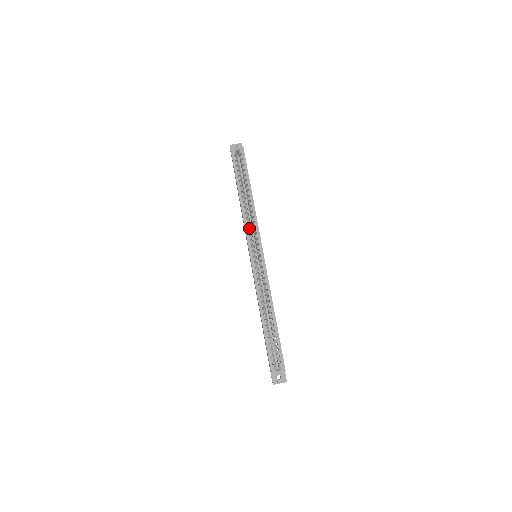
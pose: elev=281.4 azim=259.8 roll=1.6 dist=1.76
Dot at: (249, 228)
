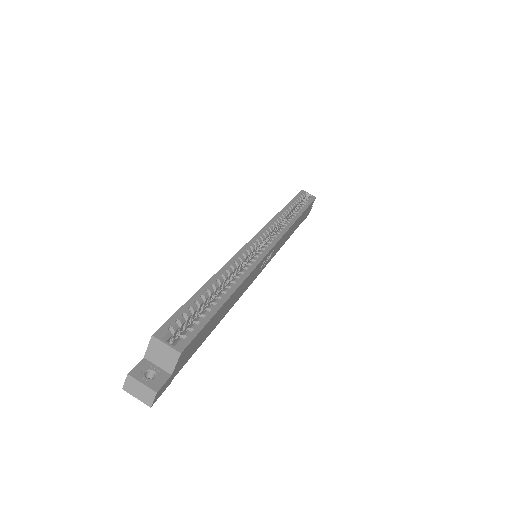
Dot at: (273, 228)
